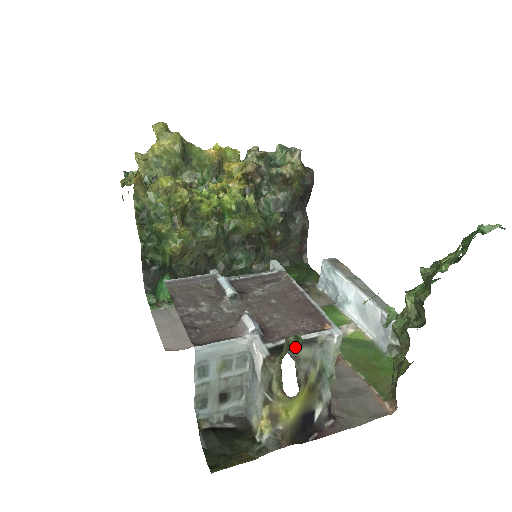
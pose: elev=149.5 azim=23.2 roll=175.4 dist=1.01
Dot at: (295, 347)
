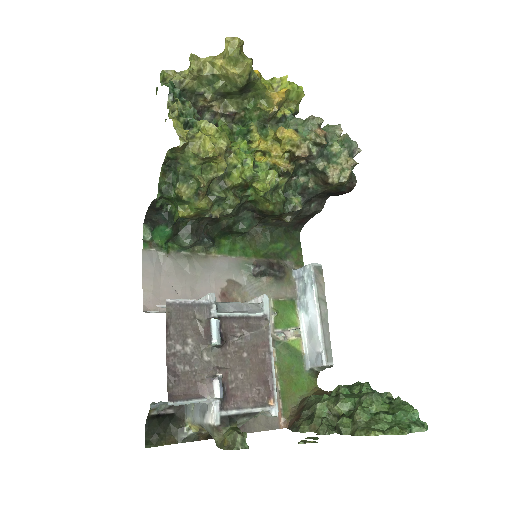
Dot at: (240, 419)
